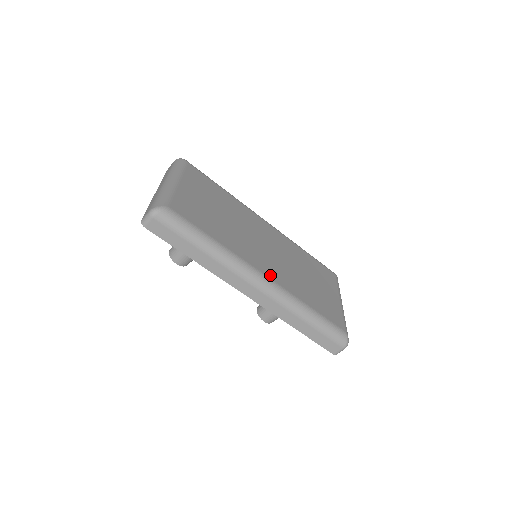
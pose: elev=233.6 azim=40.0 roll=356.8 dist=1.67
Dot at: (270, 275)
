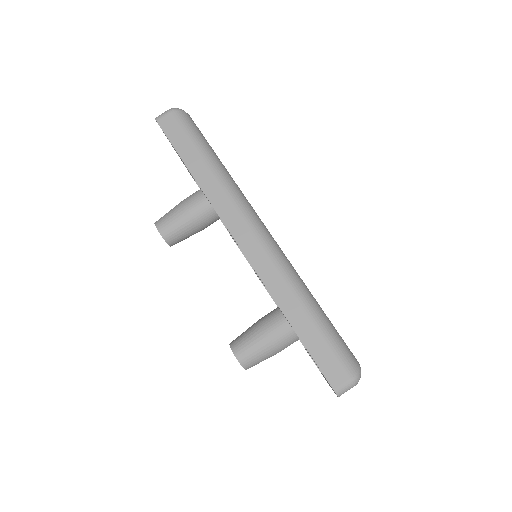
Dot at: occluded
